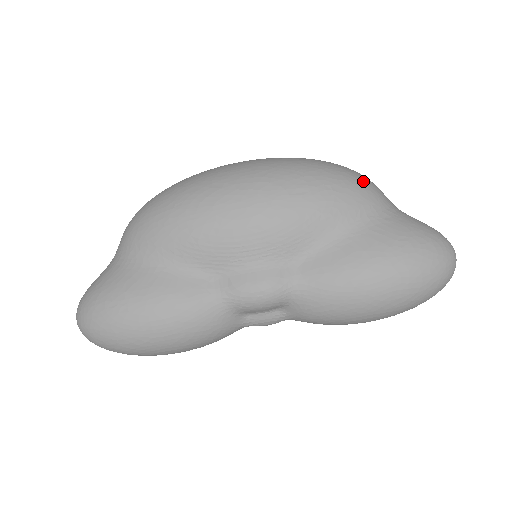
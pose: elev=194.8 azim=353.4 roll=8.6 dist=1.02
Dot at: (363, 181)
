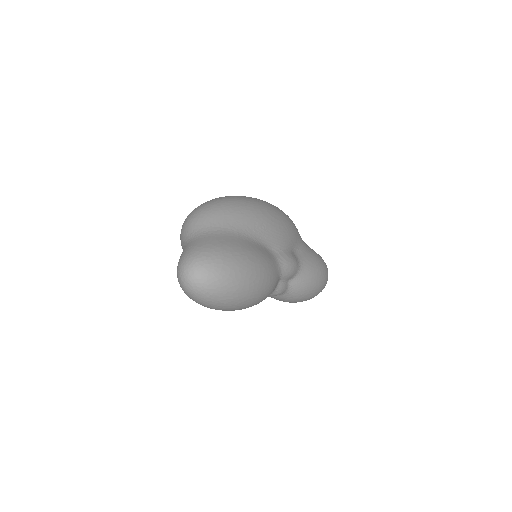
Dot at: occluded
